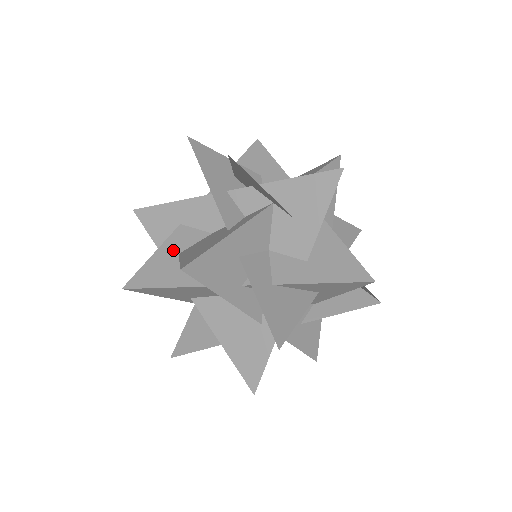
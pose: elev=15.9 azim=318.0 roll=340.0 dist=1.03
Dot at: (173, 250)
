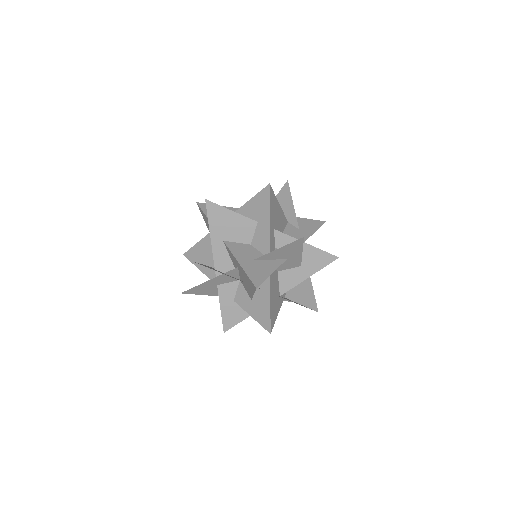
Dot at: occluded
